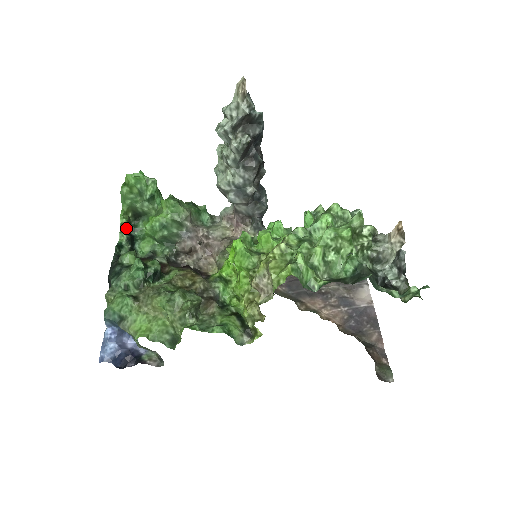
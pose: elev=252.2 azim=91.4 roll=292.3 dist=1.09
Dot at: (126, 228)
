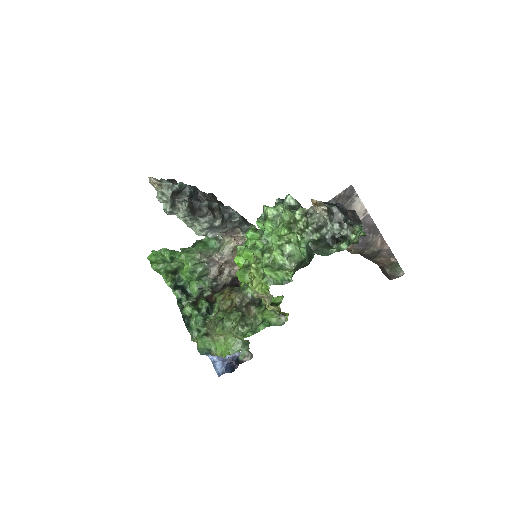
Dot at: (175, 285)
